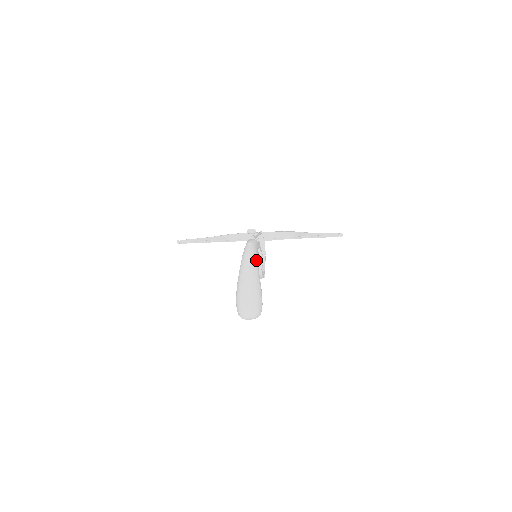
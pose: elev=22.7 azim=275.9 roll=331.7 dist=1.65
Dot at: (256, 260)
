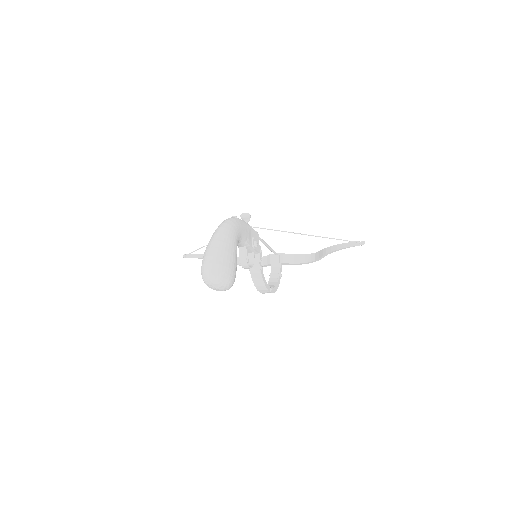
Dot at: (235, 227)
